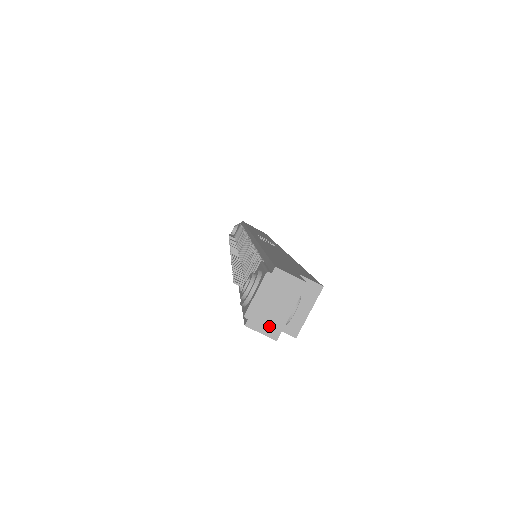
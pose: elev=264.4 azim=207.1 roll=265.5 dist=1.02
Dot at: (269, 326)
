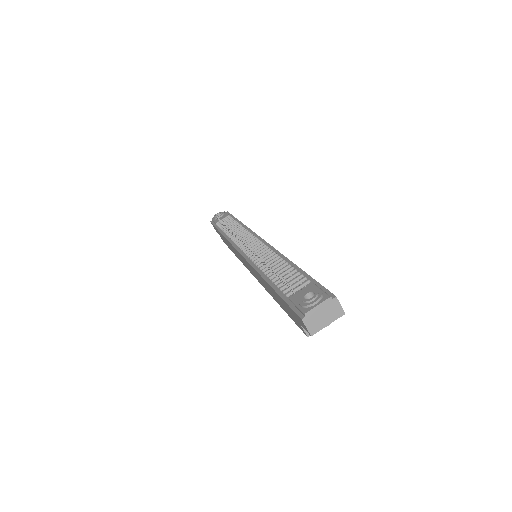
Dot at: (313, 326)
